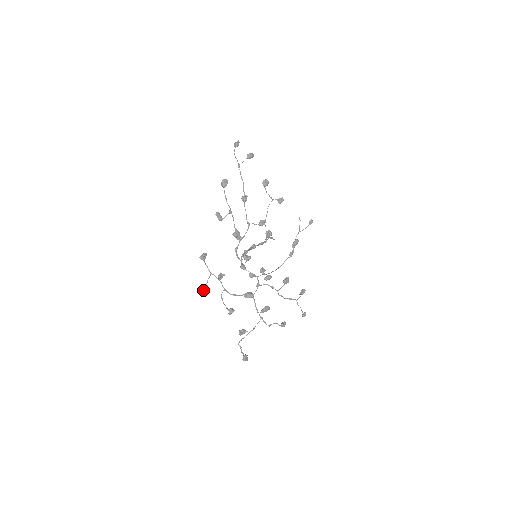
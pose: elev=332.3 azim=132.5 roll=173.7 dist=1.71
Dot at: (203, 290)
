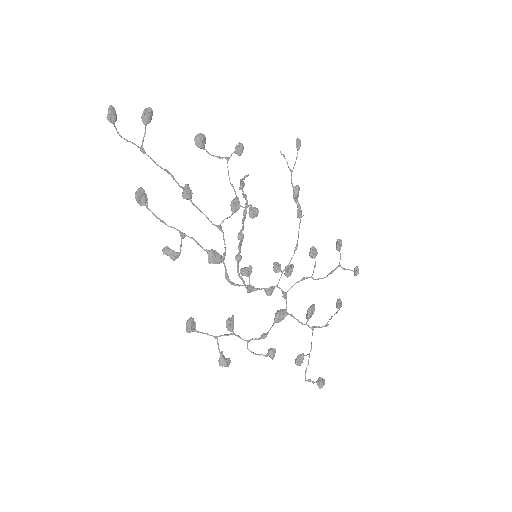
Dot at: (221, 363)
